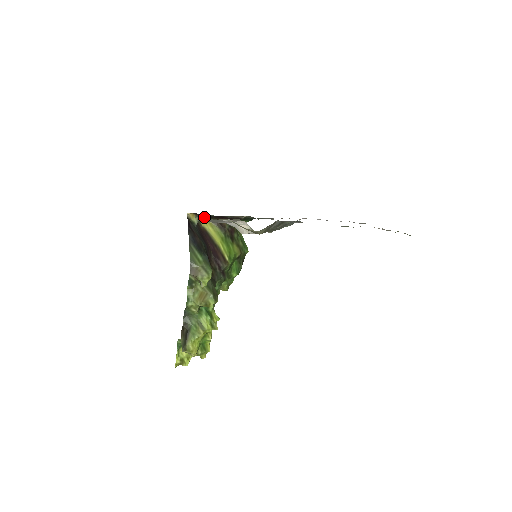
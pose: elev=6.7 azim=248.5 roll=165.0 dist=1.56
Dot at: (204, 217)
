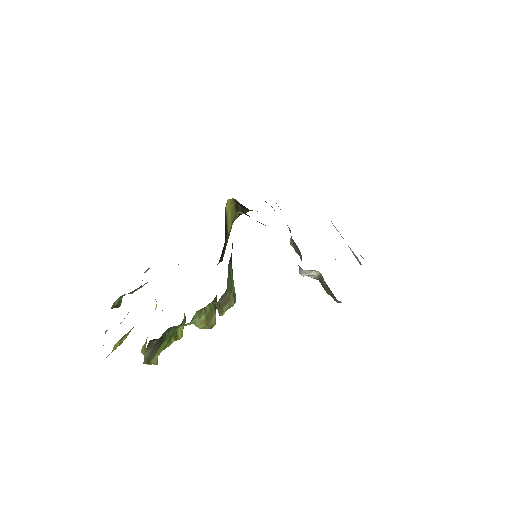
Dot at: (233, 200)
